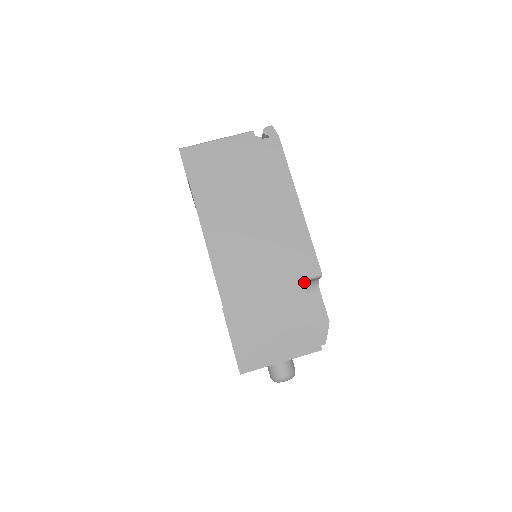
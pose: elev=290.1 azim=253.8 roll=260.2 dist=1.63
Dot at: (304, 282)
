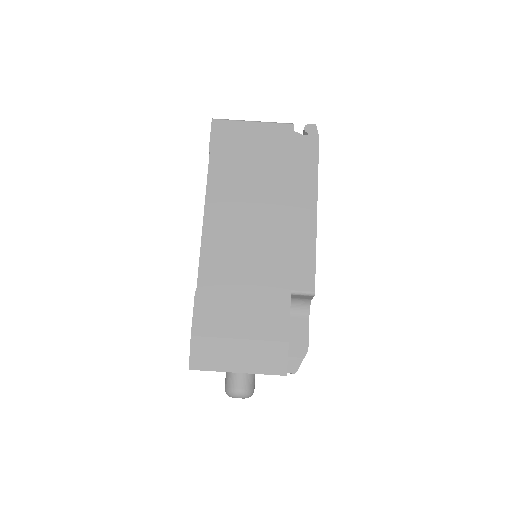
Dot at: (293, 296)
